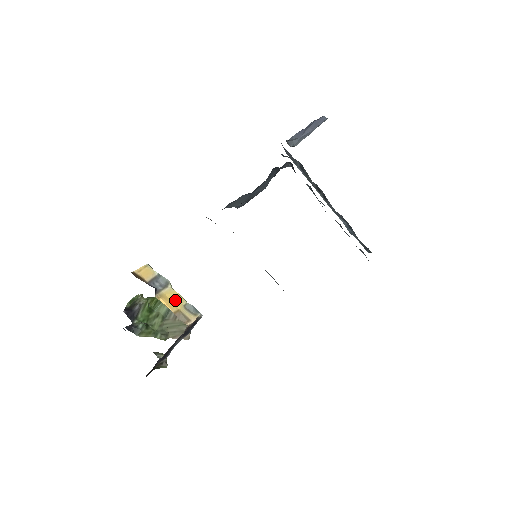
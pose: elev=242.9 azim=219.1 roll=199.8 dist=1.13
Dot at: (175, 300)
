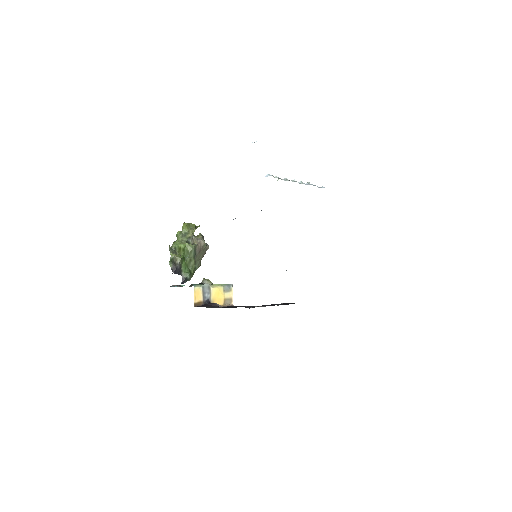
Dot at: (219, 295)
